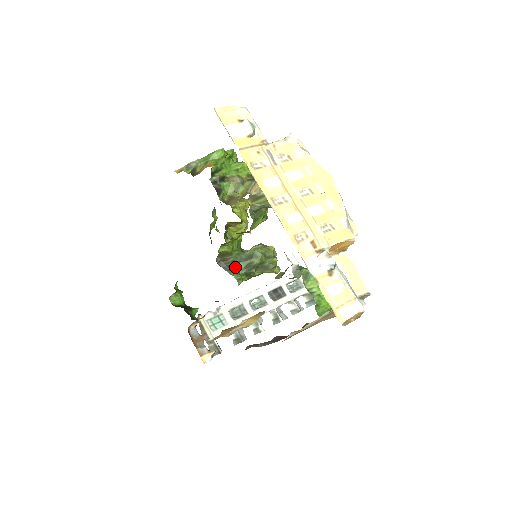
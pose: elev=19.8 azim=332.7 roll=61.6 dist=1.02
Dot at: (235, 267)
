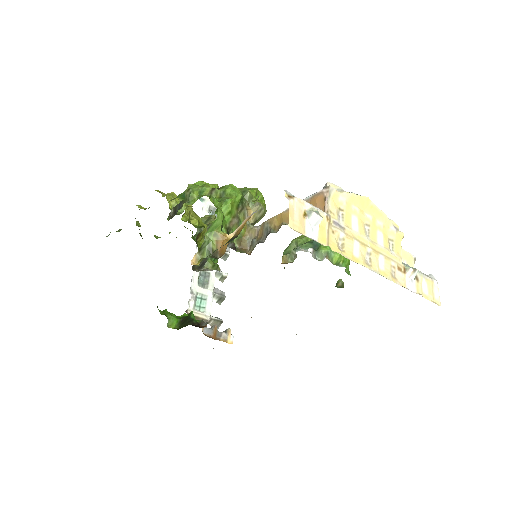
Dot at: (206, 260)
